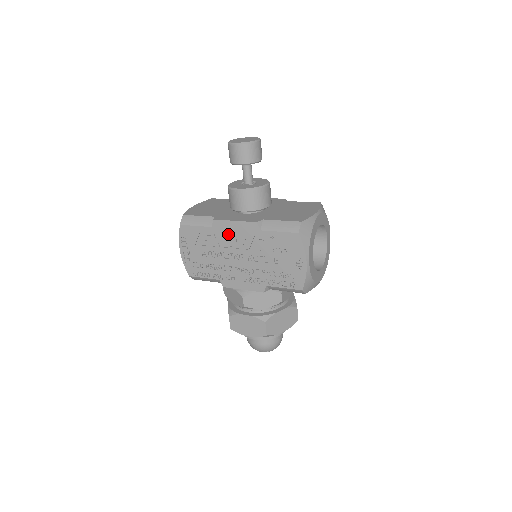
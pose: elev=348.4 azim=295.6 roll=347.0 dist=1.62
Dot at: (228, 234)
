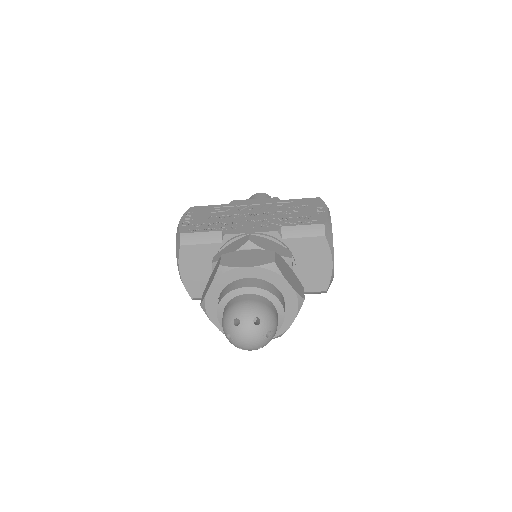
Dot at: (245, 206)
